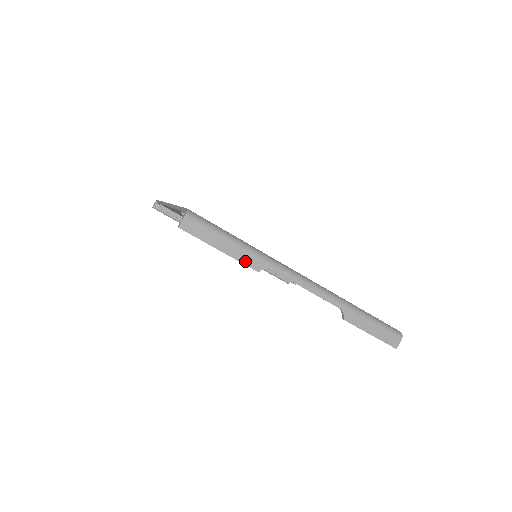
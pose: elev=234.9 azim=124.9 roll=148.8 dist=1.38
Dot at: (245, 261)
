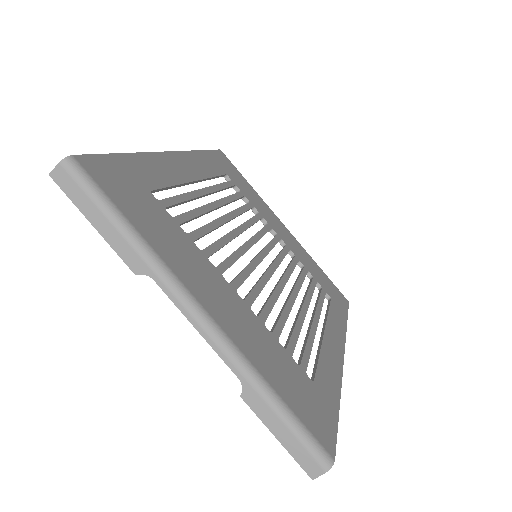
Dot at: (121, 253)
